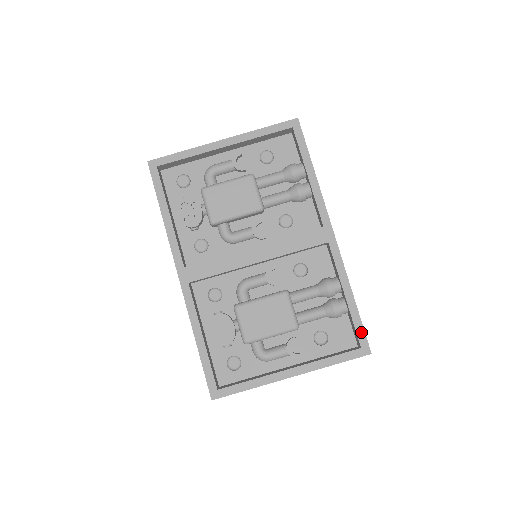
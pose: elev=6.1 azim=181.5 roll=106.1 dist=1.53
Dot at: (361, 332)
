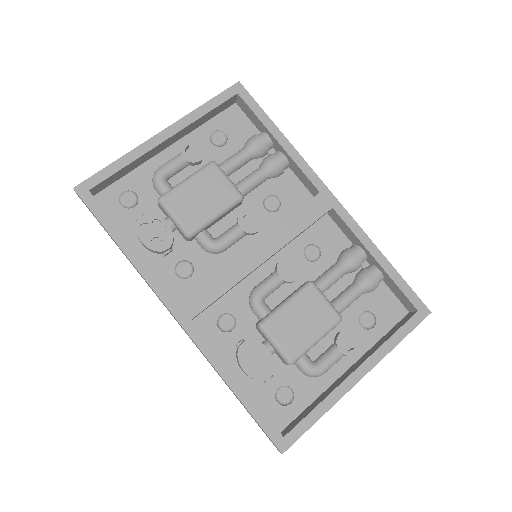
Dot at: (410, 293)
